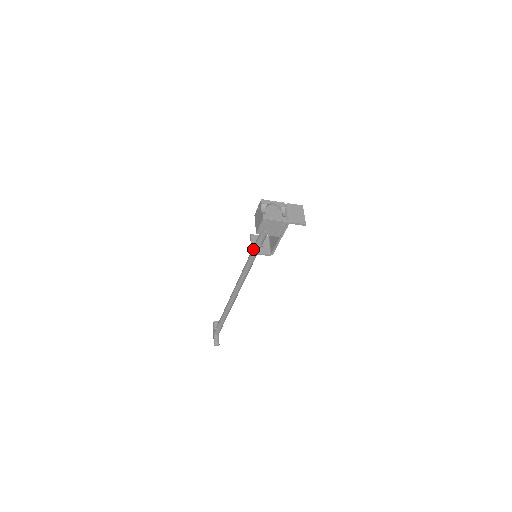
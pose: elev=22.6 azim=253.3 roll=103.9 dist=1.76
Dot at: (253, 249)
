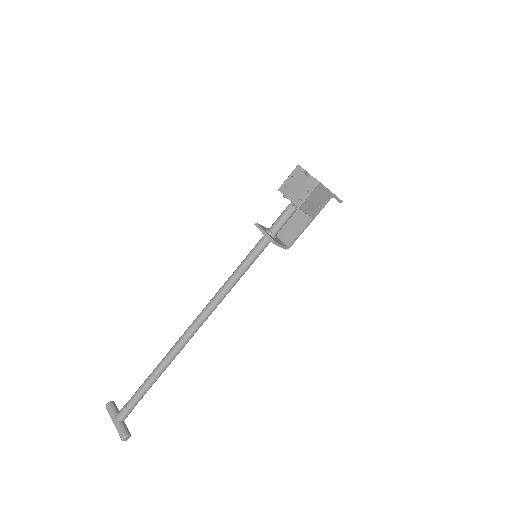
Dot at: (272, 238)
